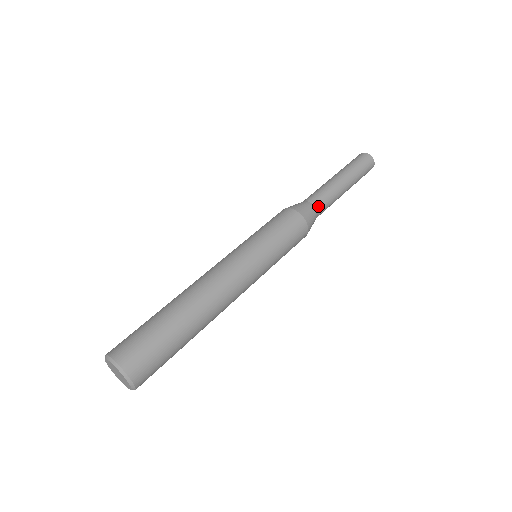
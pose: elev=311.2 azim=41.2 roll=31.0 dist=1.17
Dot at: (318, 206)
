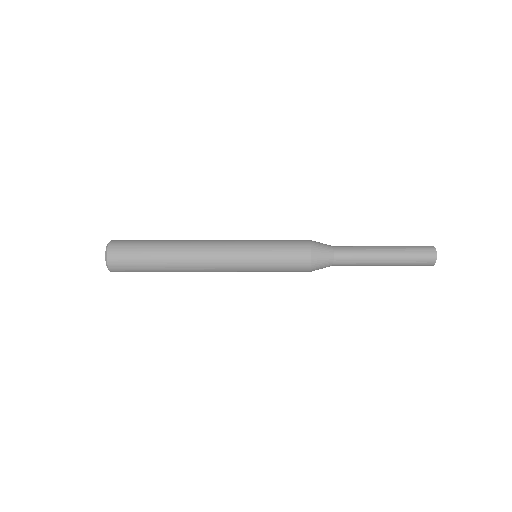
Dot at: (338, 258)
